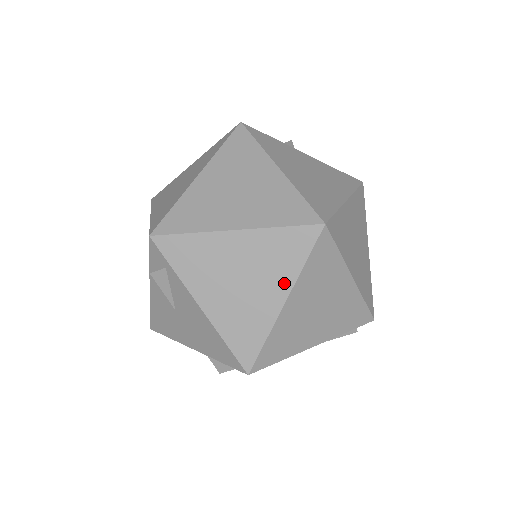
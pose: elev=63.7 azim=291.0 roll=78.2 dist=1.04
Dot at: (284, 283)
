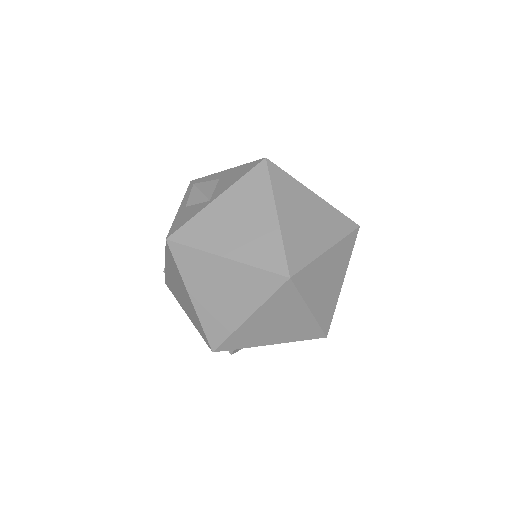
Dot at: (300, 308)
